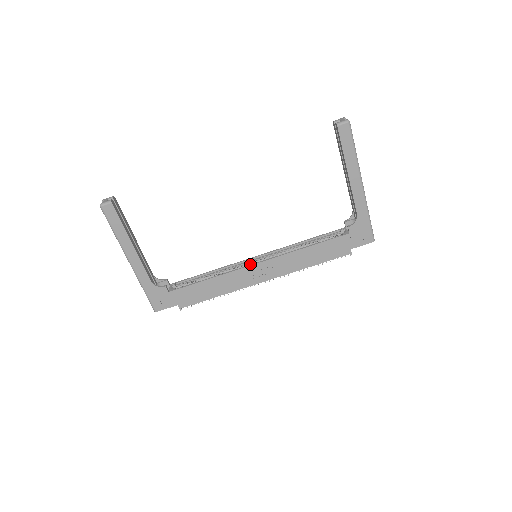
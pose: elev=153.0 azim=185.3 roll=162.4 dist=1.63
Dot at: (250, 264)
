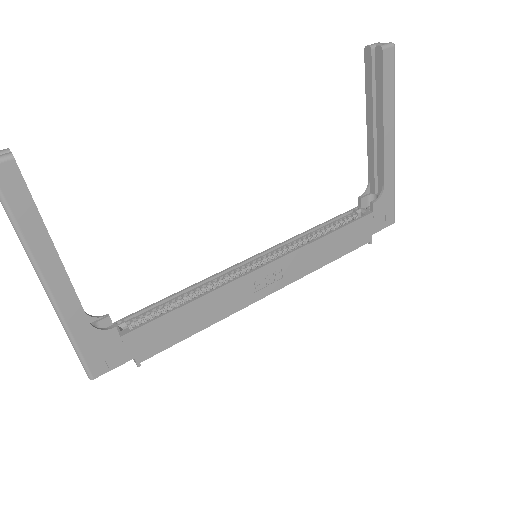
Dot at: (243, 271)
